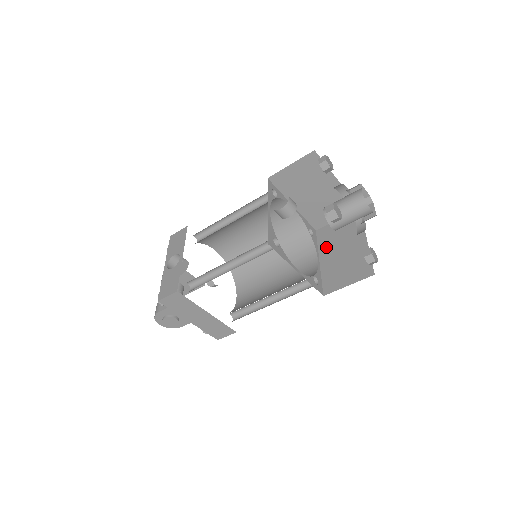
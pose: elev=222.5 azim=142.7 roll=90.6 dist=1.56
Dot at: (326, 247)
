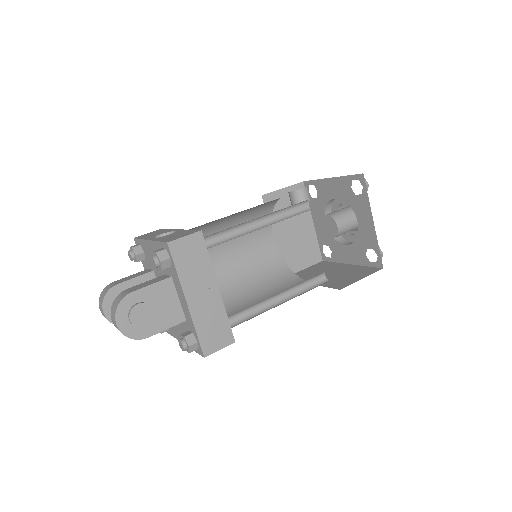
Dot at: (308, 278)
